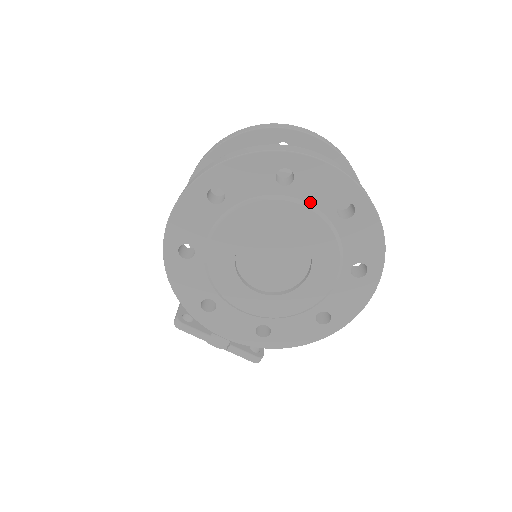
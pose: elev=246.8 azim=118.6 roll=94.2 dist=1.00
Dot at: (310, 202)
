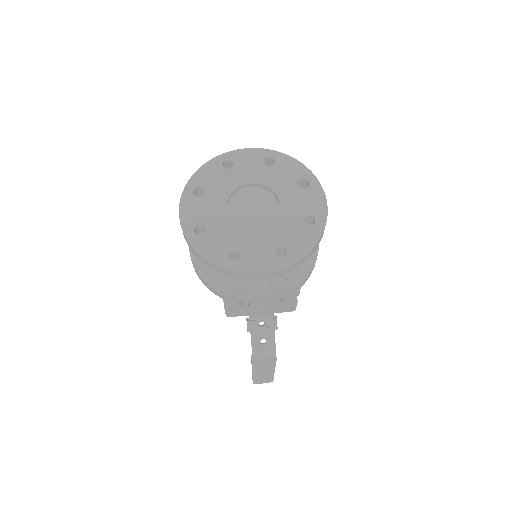
Dot at: (249, 168)
